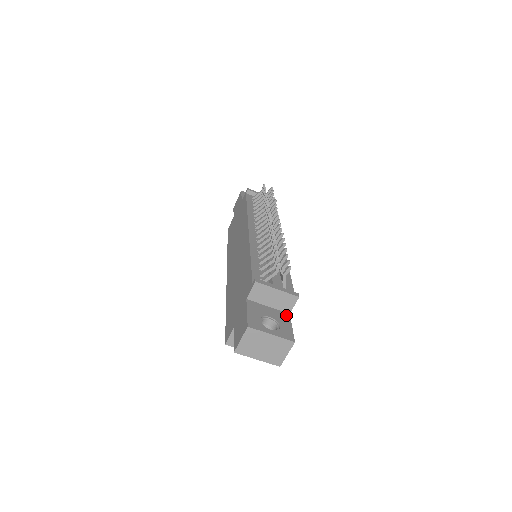
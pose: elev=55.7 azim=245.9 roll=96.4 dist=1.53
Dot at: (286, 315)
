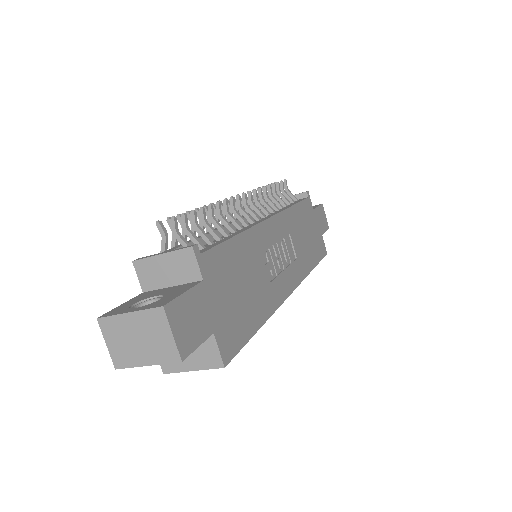
Dot at: (193, 284)
